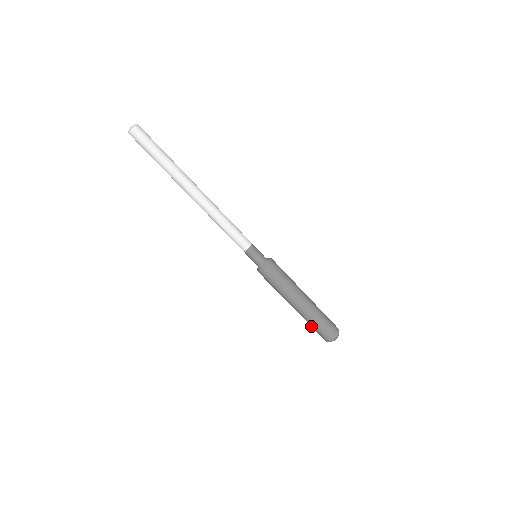
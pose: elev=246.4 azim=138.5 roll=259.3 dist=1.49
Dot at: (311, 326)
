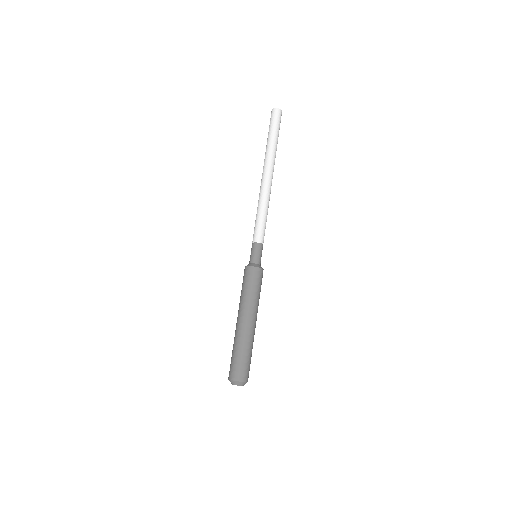
Dot at: occluded
